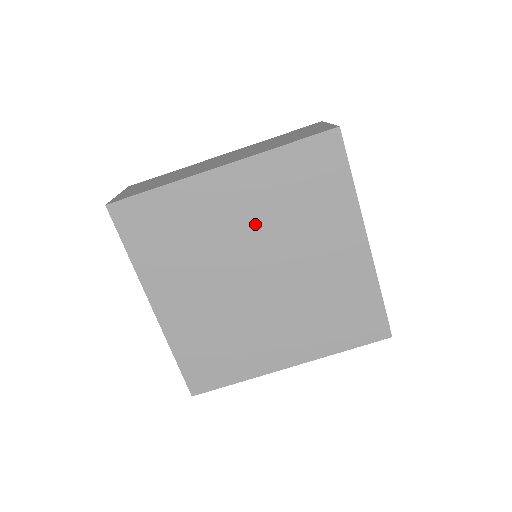
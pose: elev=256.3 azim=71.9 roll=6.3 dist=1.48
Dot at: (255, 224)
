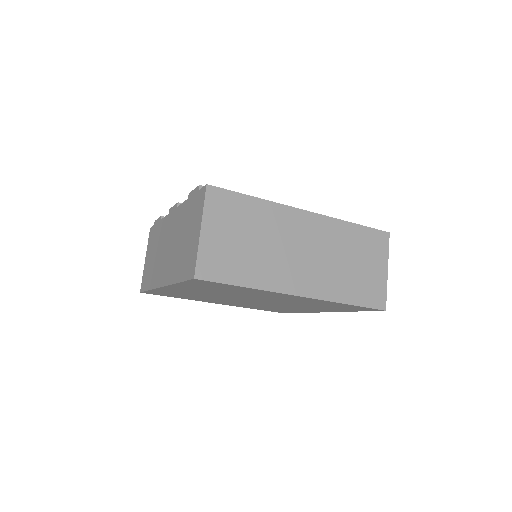
Dot at: occluded
